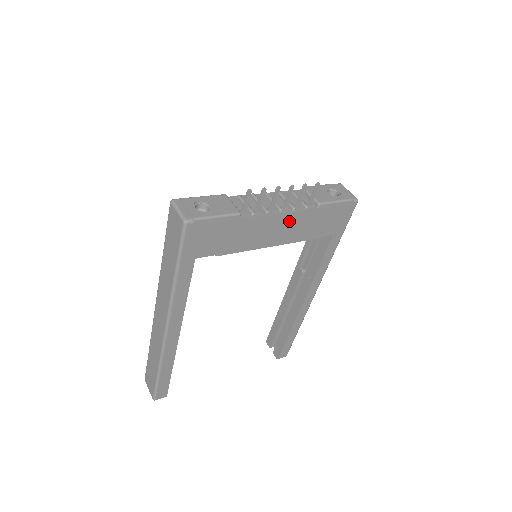
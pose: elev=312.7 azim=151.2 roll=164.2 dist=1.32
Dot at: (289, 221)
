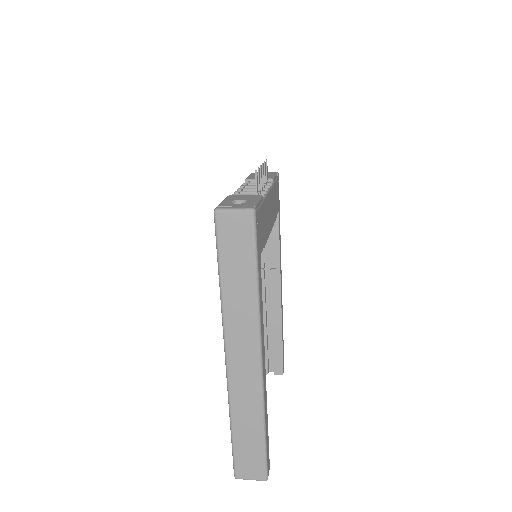
Dot at: (271, 199)
